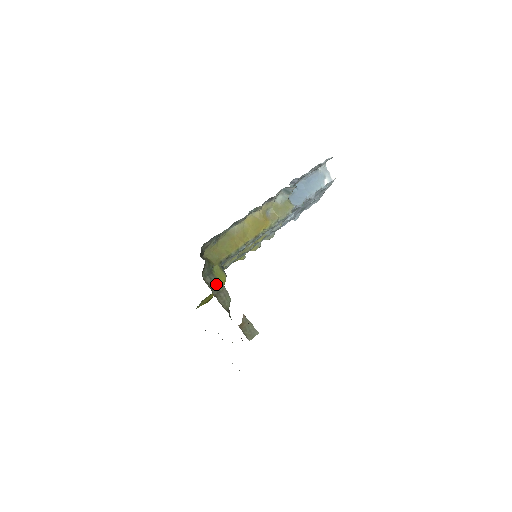
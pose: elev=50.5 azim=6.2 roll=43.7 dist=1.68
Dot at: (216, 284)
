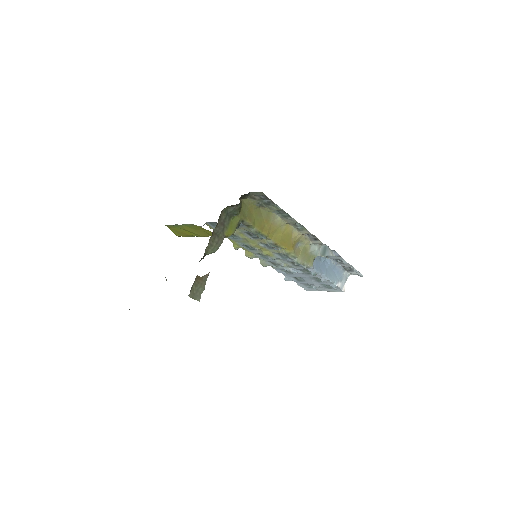
Dot at: (223, 227)
